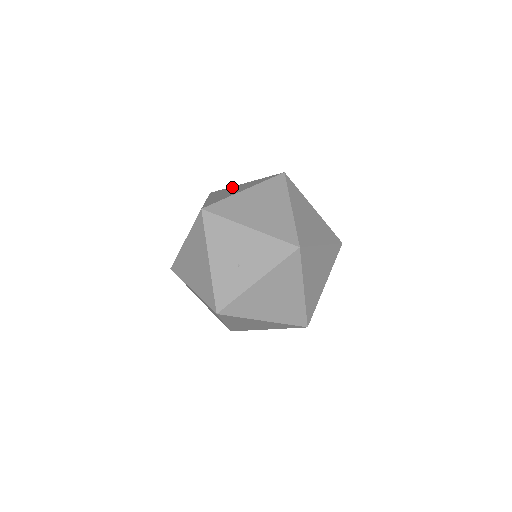
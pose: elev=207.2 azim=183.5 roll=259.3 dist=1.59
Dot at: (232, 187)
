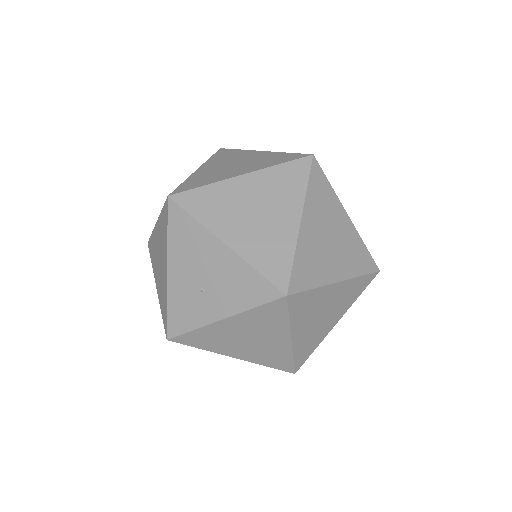
Dot at: (243, 152)
